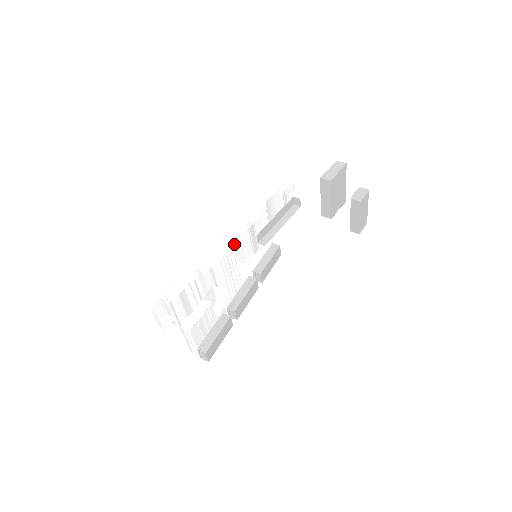
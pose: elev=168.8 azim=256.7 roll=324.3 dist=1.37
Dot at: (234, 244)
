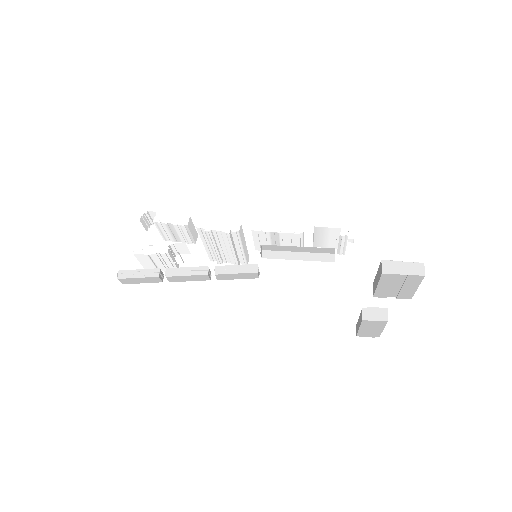
Dot at: occluded
